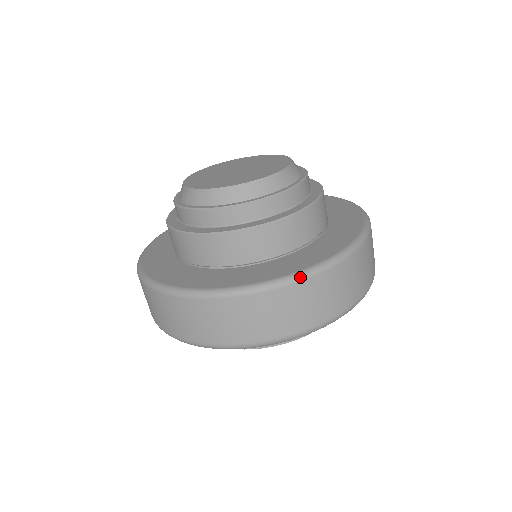
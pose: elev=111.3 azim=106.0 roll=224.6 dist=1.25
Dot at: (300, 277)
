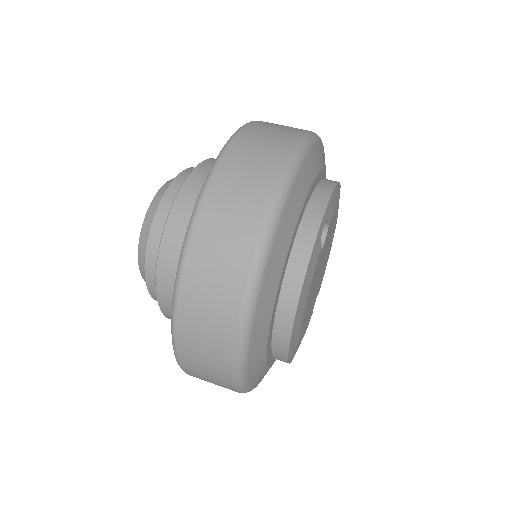
Dot at: (224, 147)
